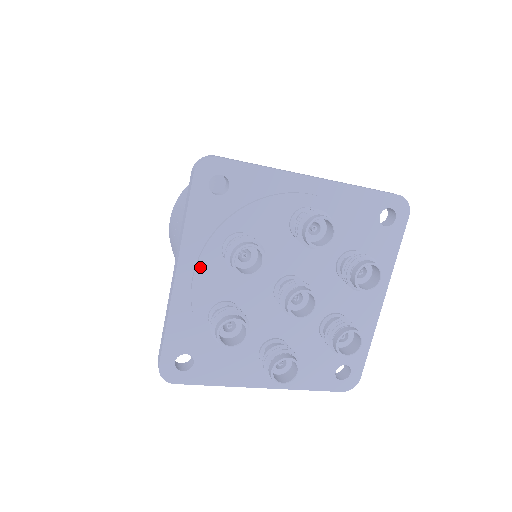
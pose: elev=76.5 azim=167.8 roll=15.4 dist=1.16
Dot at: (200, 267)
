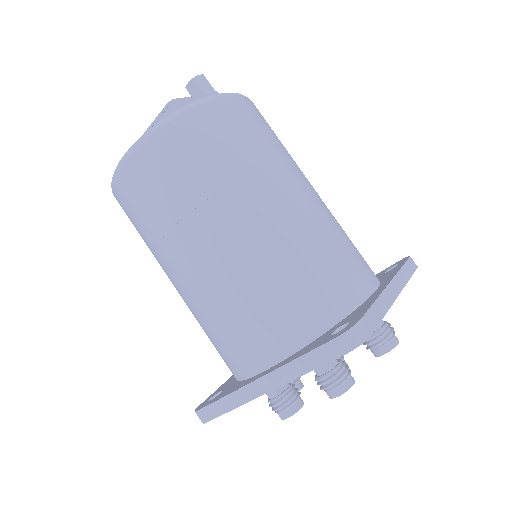
Dot at: occluded
